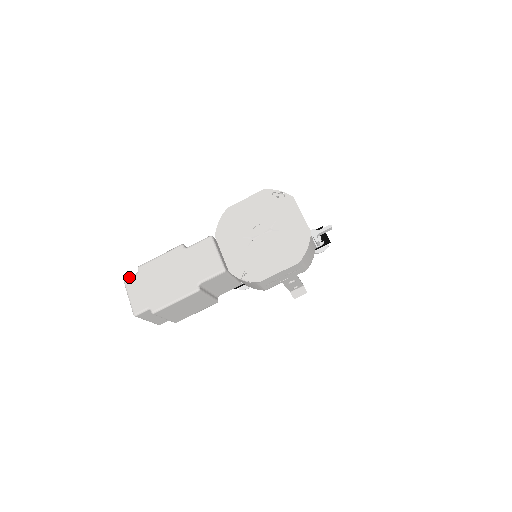
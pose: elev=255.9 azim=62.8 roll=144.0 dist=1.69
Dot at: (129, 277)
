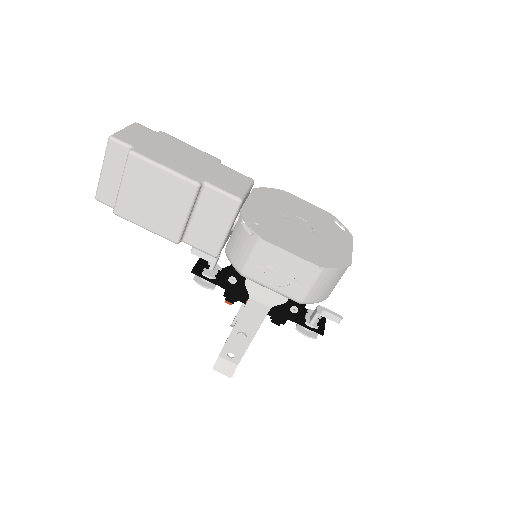
Dot at: occluded
